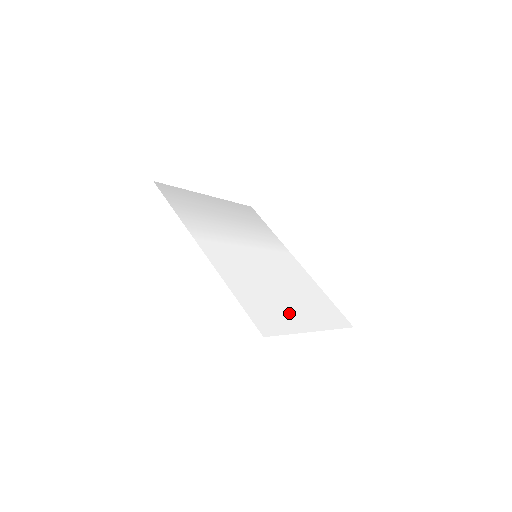
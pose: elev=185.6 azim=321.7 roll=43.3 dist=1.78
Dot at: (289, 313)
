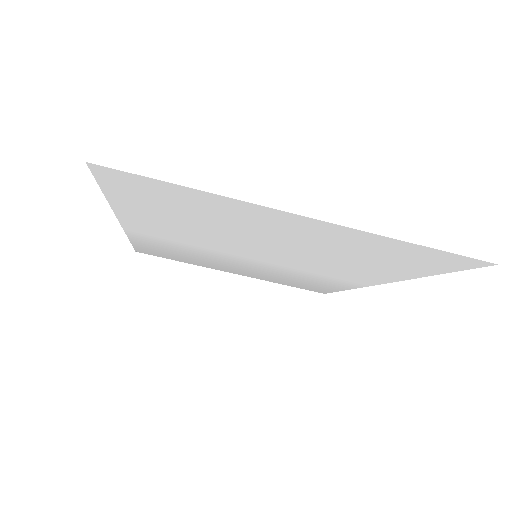
Dot at: (245, 218)
